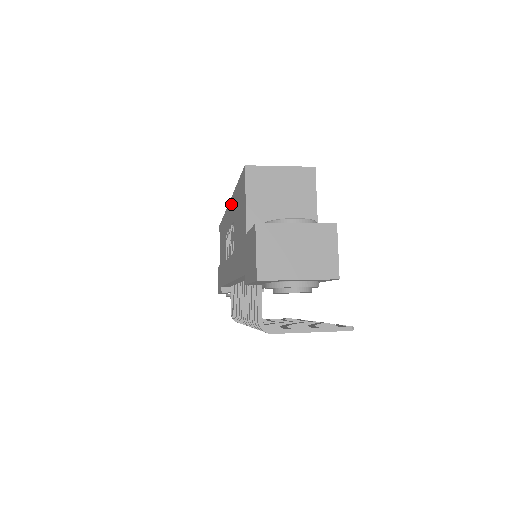
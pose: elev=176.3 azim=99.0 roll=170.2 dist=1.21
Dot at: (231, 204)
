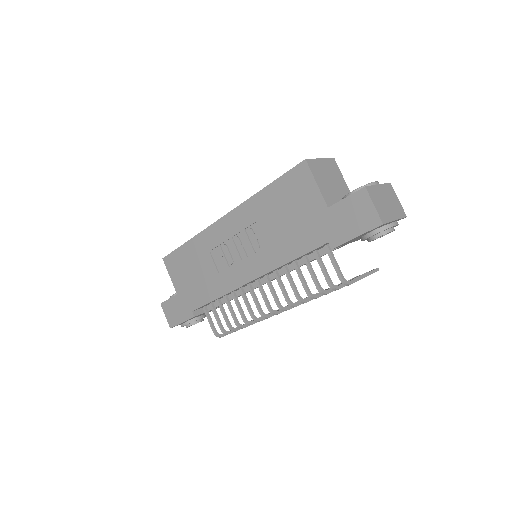
Dot at: (240, 211)
